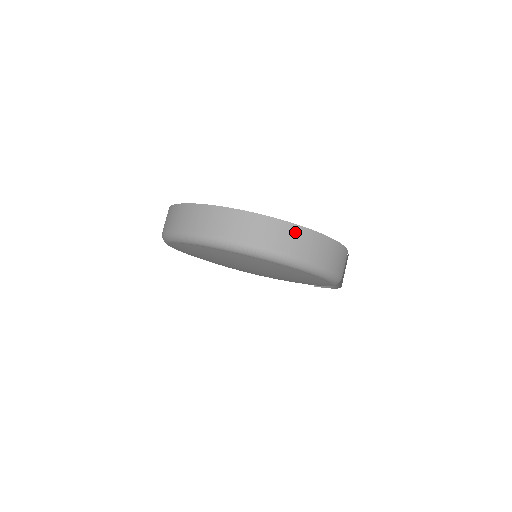
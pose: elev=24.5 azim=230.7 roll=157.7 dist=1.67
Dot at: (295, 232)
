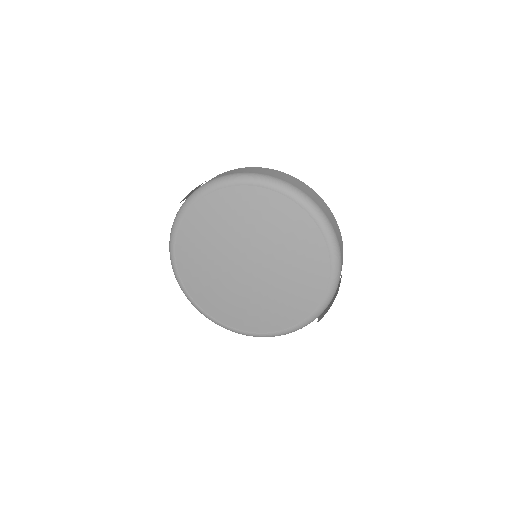
Dot at: (291, 178)
